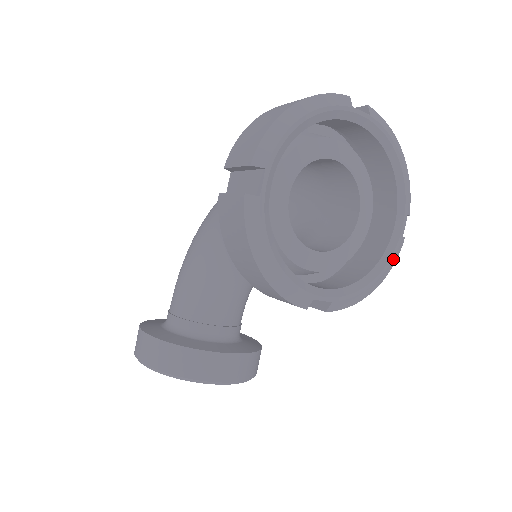
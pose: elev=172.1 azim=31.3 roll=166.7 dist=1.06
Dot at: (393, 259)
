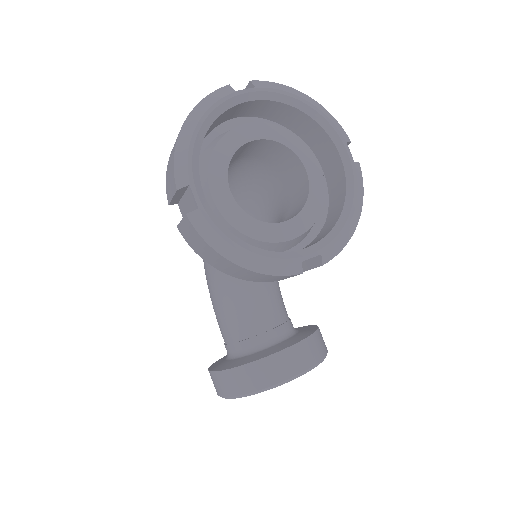
Dot at: (358, 186)
